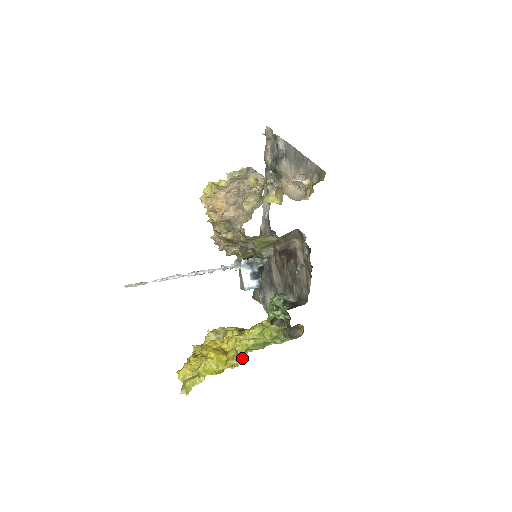
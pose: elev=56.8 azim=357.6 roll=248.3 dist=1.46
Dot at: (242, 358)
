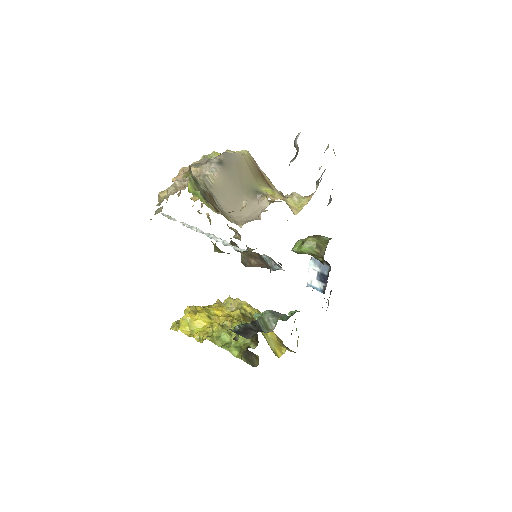
Dot at: (204, 339)
